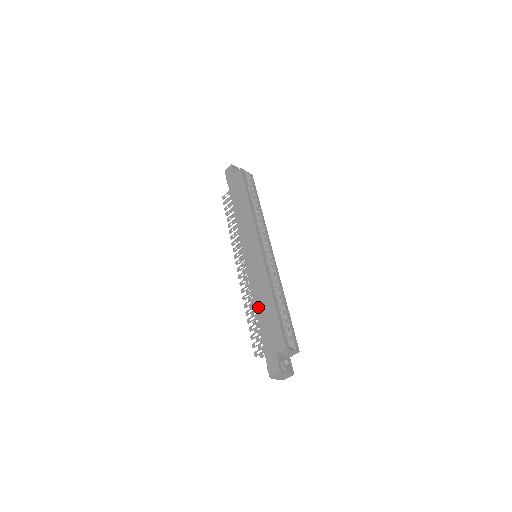
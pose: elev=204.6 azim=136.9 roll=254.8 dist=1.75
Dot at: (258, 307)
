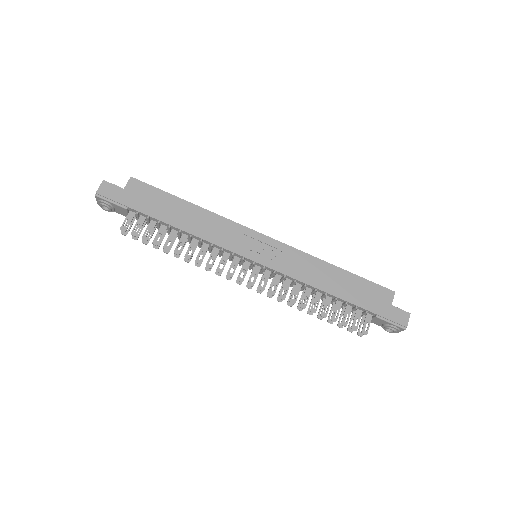
Dot at: (329, 288)
